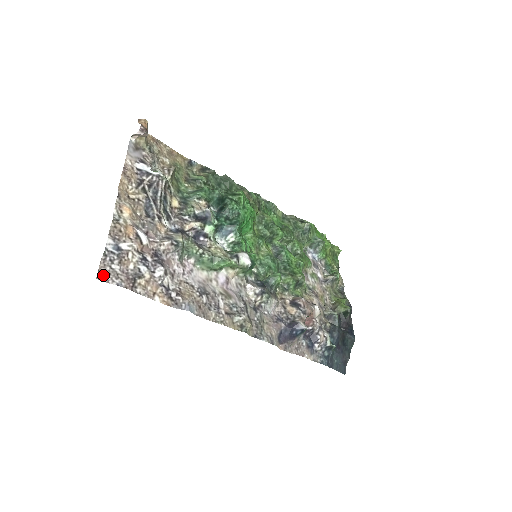
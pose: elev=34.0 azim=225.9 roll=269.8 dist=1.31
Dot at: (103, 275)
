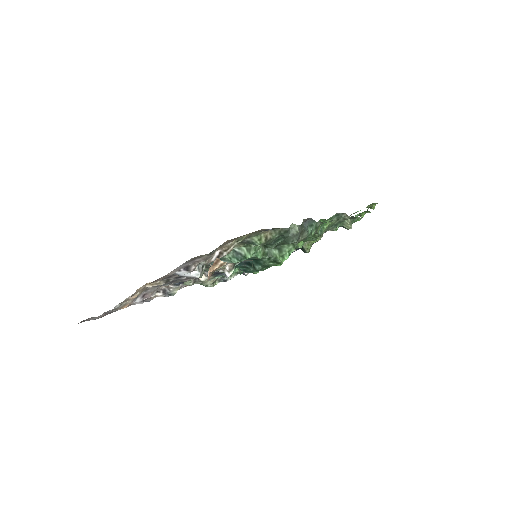
Dot at: (83, 321)
